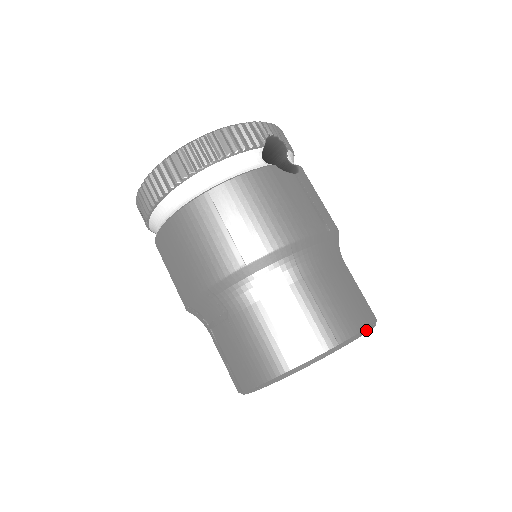
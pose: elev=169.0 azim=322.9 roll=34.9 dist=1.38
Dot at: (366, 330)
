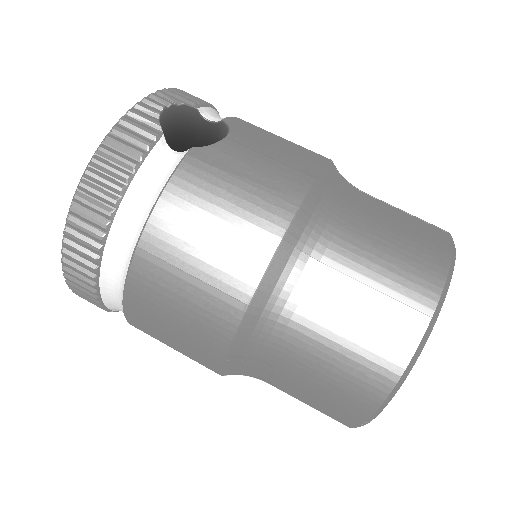
Dot at: (451, 268)
